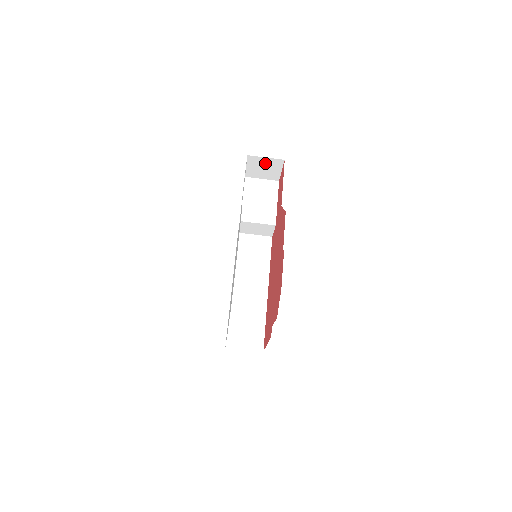
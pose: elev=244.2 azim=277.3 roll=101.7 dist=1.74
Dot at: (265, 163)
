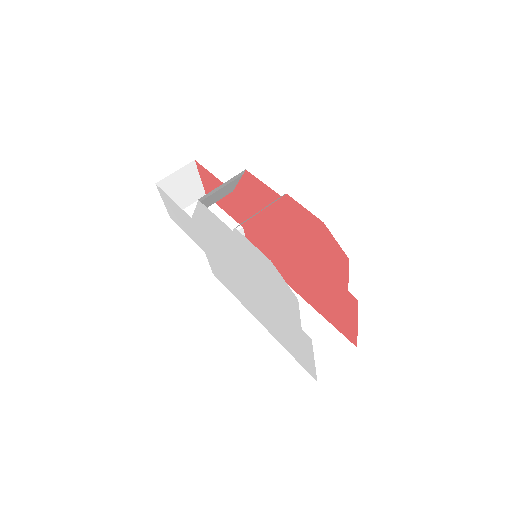
Dot at: (179, 181)
